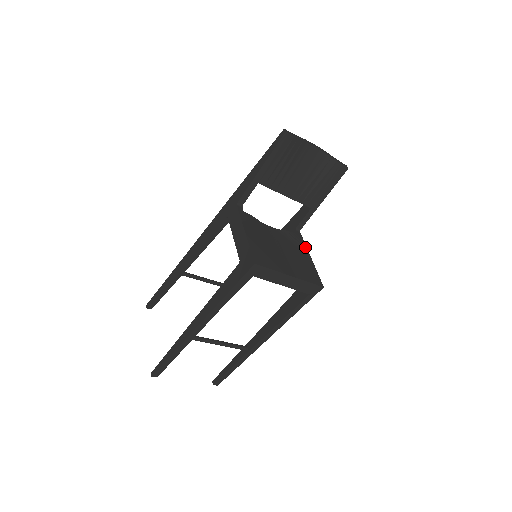
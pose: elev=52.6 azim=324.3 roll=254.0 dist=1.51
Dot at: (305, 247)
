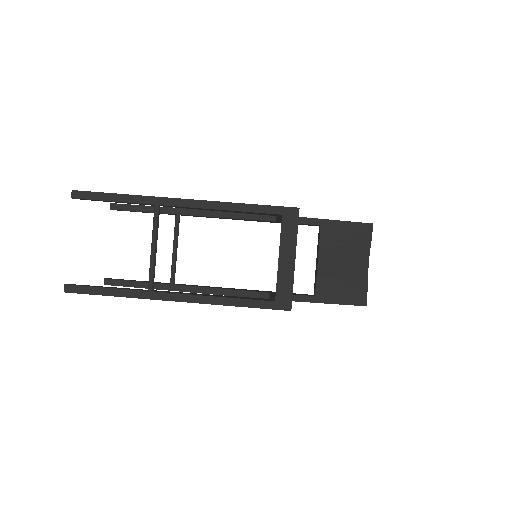
Dot at: occluded
